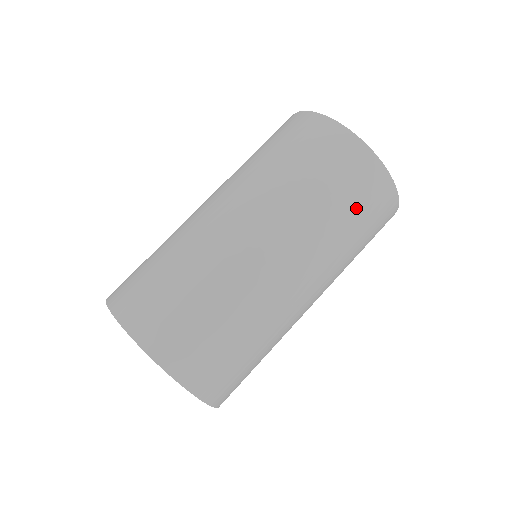
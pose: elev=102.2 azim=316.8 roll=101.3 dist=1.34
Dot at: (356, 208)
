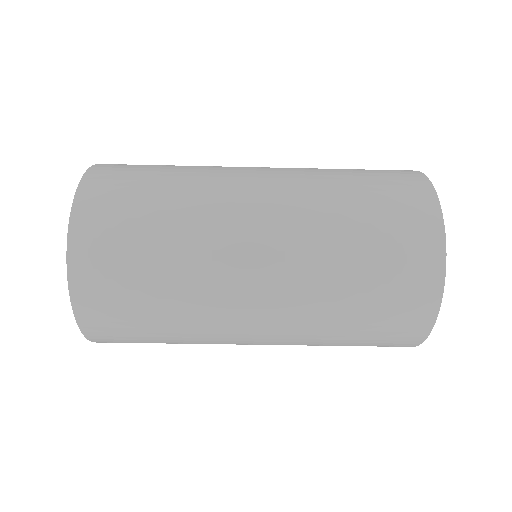
Dot at: (363, 342)
